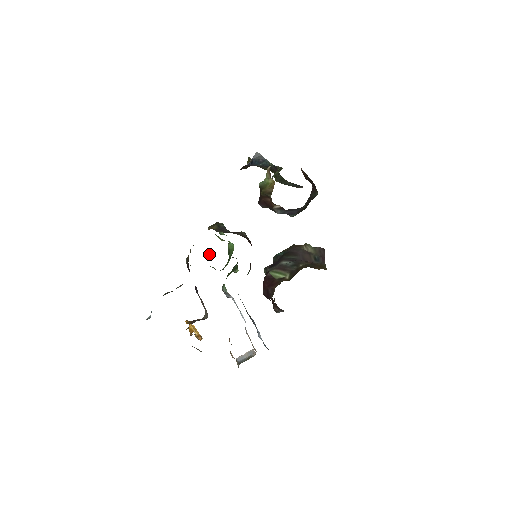
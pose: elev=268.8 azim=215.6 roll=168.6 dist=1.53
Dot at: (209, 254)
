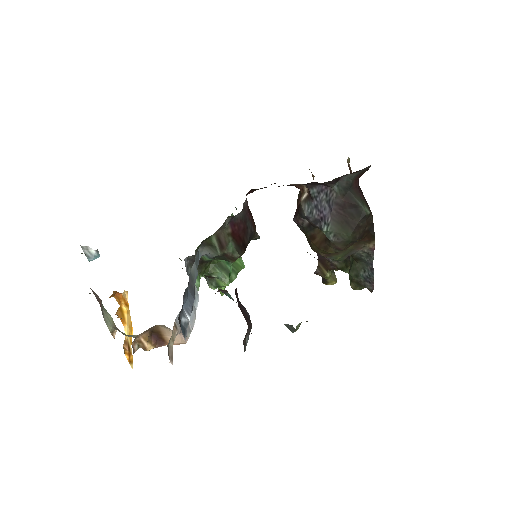
Dot at: occluded
